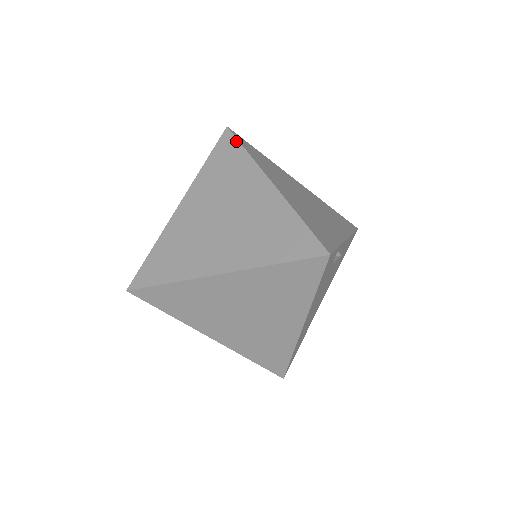
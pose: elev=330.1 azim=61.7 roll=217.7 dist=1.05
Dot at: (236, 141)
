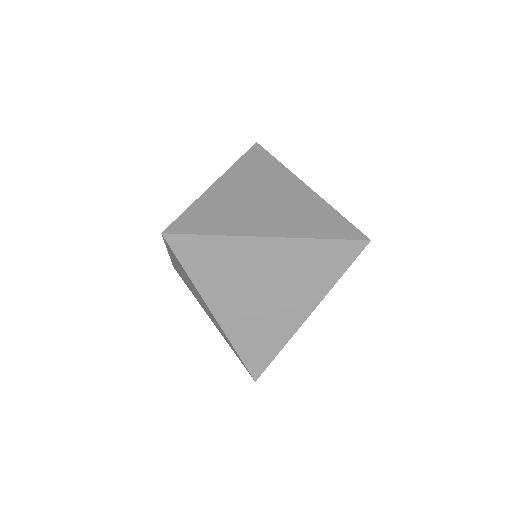
Dot at: (268, 153)
